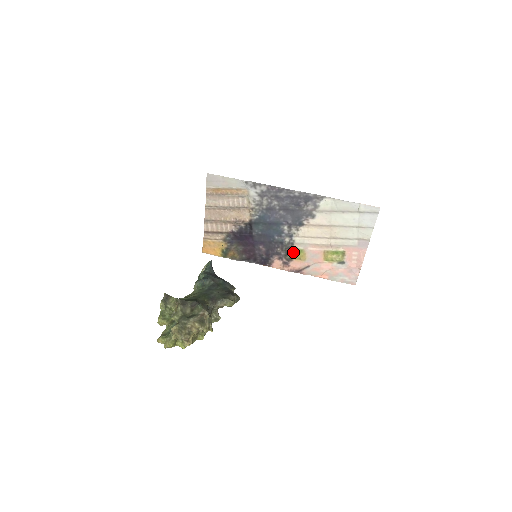
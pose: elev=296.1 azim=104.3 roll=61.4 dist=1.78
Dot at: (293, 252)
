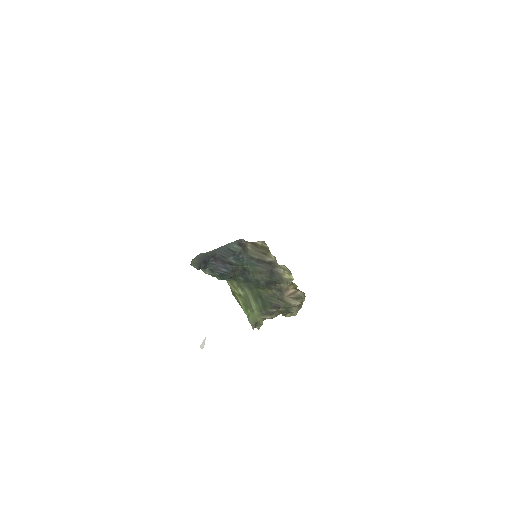
Dot at: occluded
